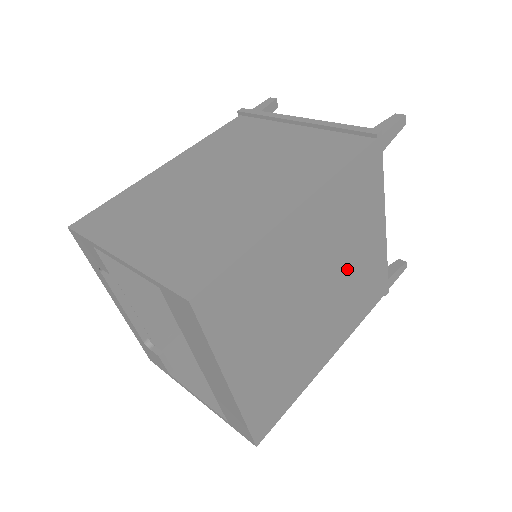
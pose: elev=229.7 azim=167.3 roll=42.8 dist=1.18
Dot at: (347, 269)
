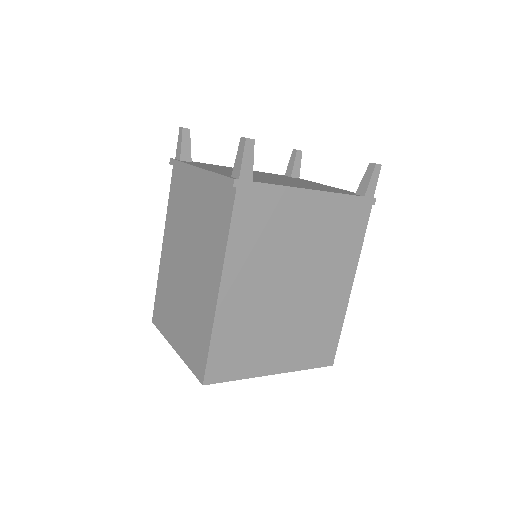
Dot at: (305, 250)
